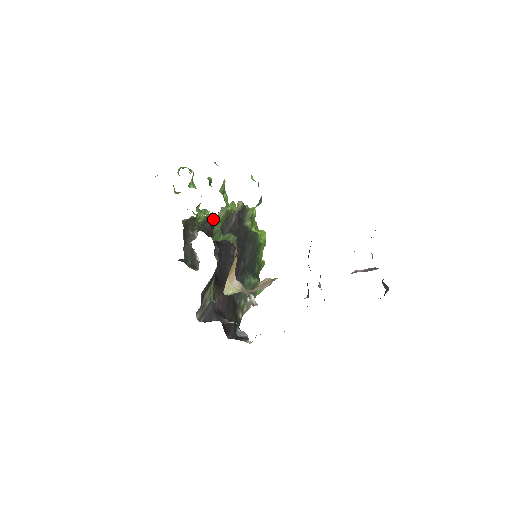
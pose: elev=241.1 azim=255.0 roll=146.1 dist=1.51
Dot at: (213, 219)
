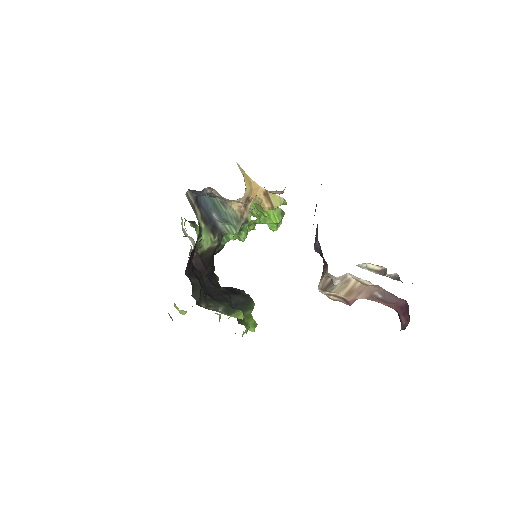
Dot at: occluded
